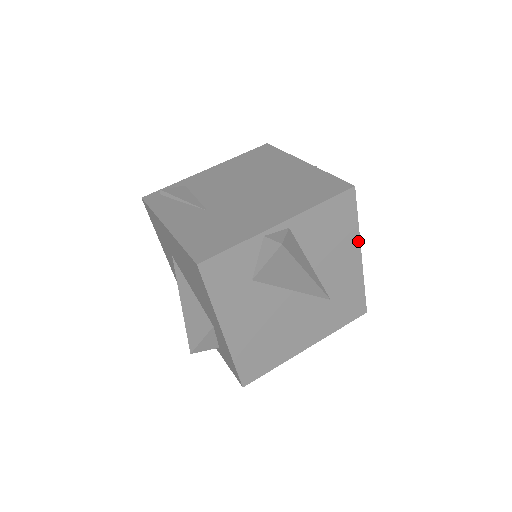
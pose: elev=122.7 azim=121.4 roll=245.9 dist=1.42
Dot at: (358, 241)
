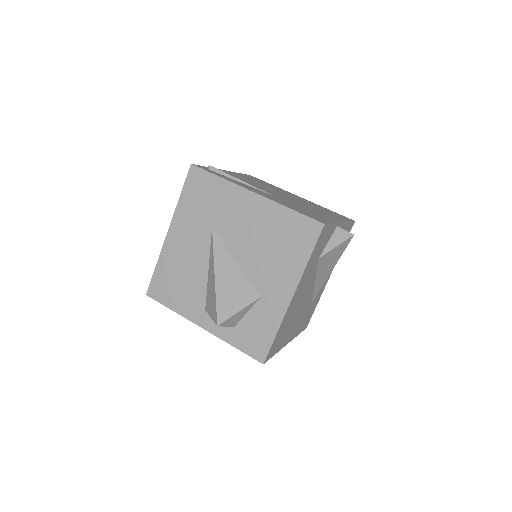
Dot at: occluded
